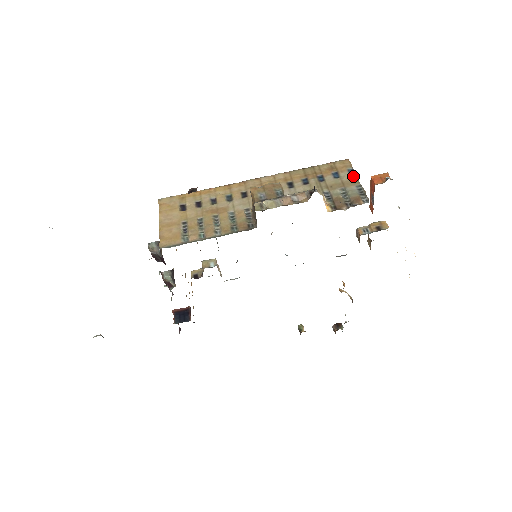
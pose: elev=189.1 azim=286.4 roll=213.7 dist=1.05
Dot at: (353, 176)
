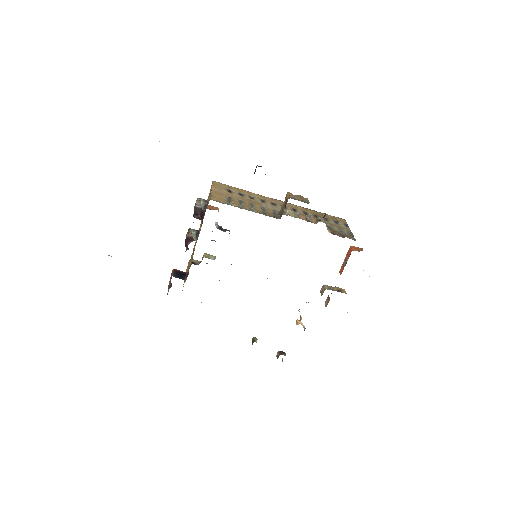
Dot at: (347, 227)
